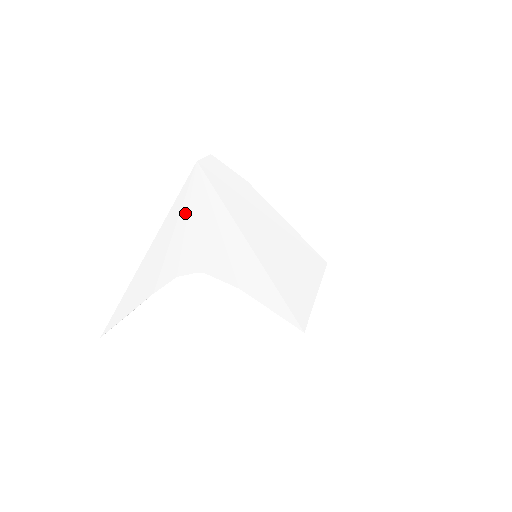
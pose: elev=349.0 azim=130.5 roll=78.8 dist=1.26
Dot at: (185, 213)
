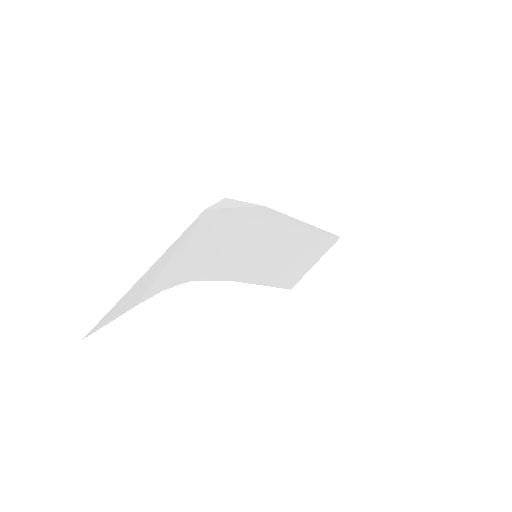
Dot at: (182, 249)
